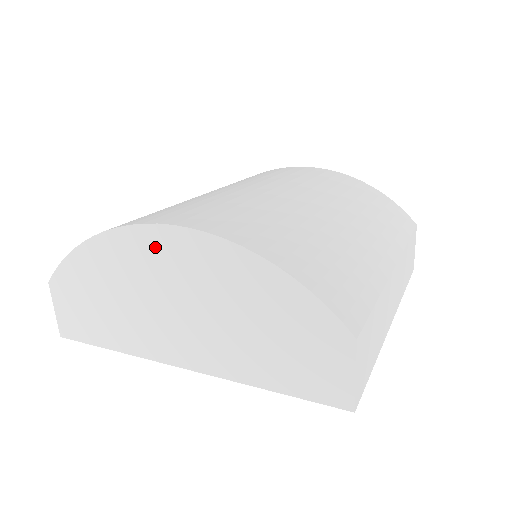
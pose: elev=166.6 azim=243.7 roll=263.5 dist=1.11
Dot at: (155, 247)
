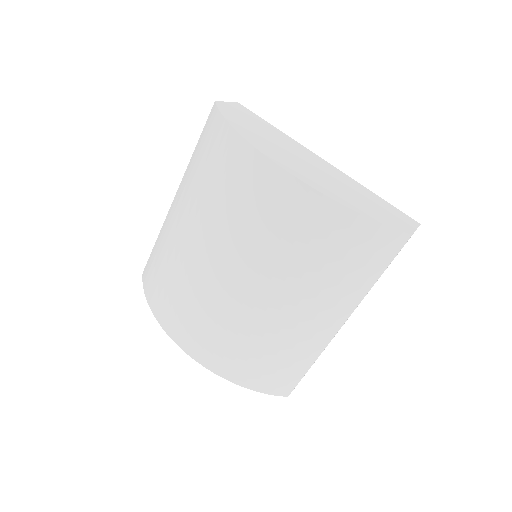
Dot at: occluded
